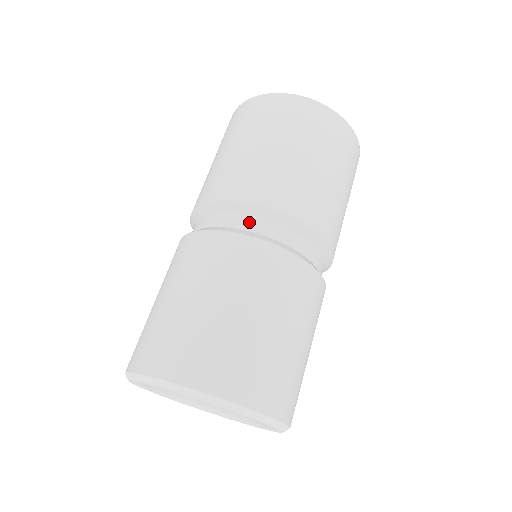
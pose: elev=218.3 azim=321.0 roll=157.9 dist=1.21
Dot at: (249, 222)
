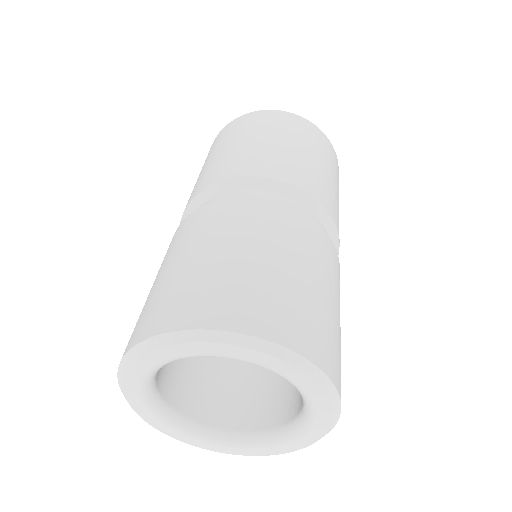
Dot at: (224, 197)
